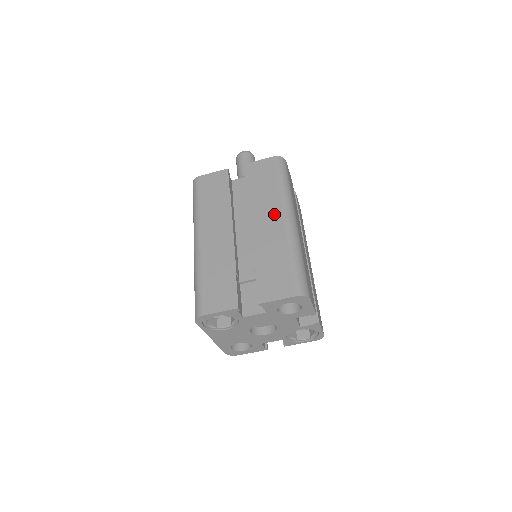
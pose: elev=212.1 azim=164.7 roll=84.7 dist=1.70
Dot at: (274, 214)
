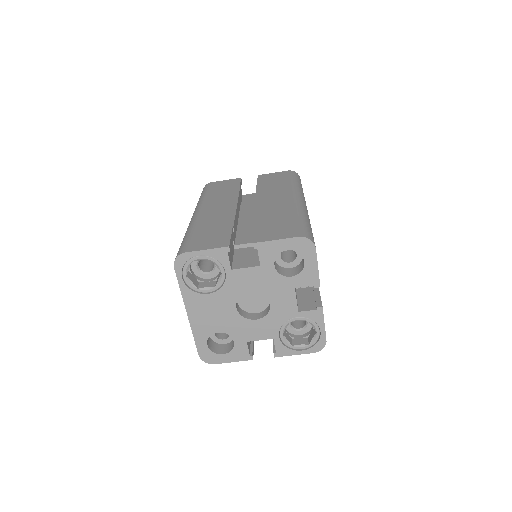
Dot at: (283, 195)
